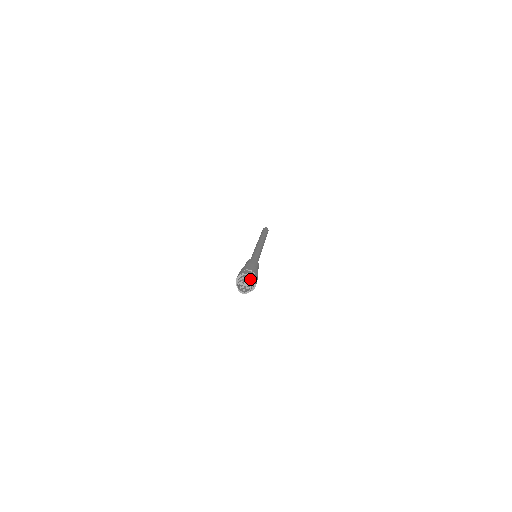
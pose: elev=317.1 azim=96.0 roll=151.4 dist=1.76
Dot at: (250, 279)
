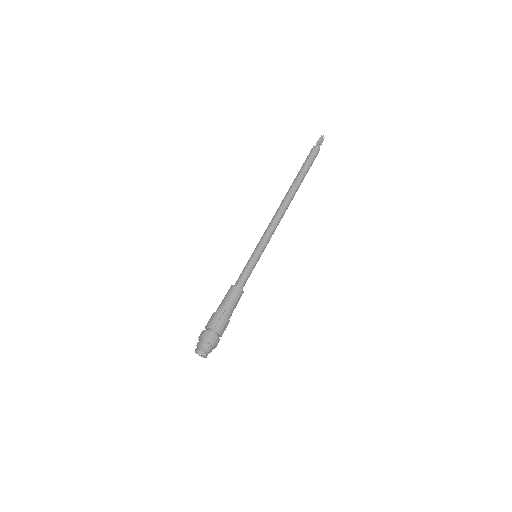
Dot at: (205, 349)
